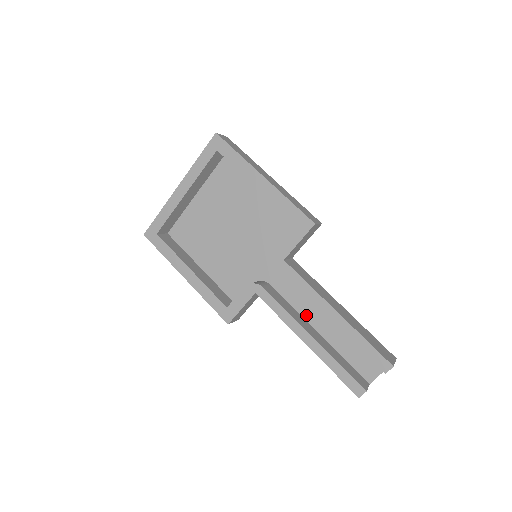
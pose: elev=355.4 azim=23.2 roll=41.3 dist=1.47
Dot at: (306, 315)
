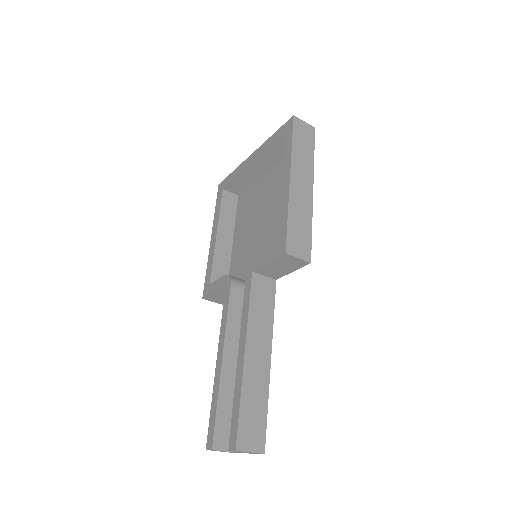
Dot at: occluded
